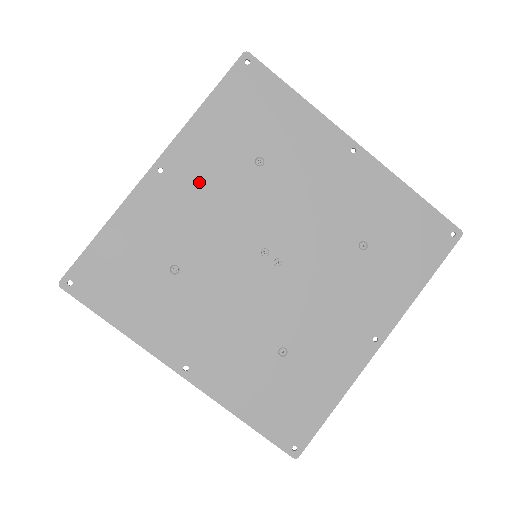
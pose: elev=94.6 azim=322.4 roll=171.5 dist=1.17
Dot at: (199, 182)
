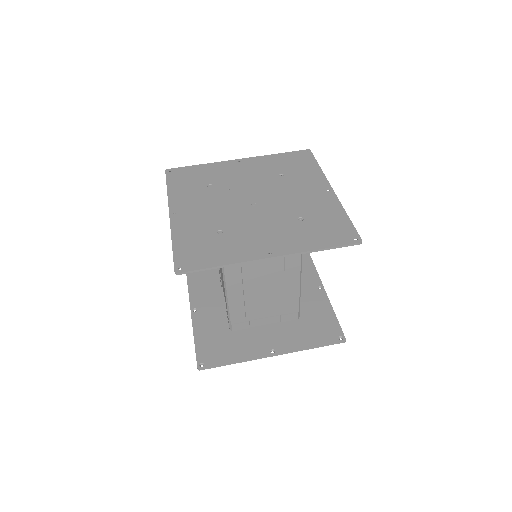
Dot at: (250, 170)
